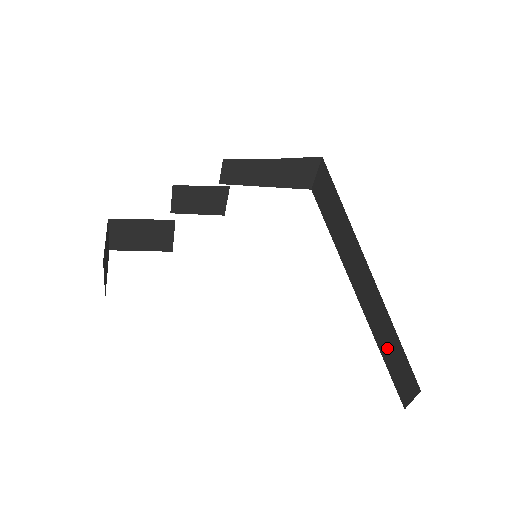
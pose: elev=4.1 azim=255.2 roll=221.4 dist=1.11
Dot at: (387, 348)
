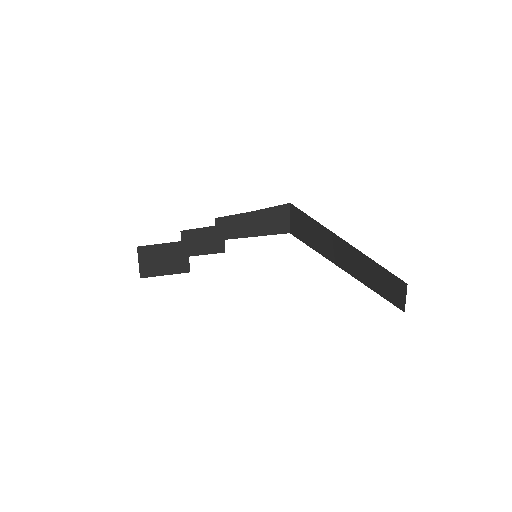
Dot at: (376, 282)
